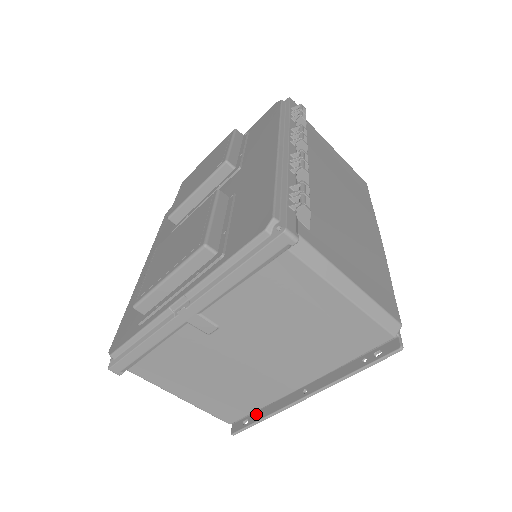
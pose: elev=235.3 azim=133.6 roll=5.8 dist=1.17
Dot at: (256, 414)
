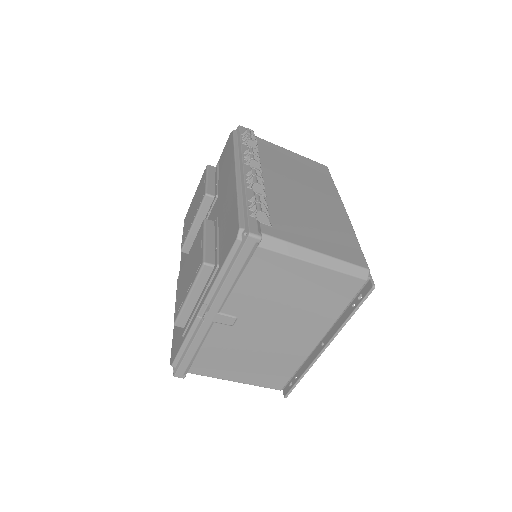
Dot at: (296, 375)
